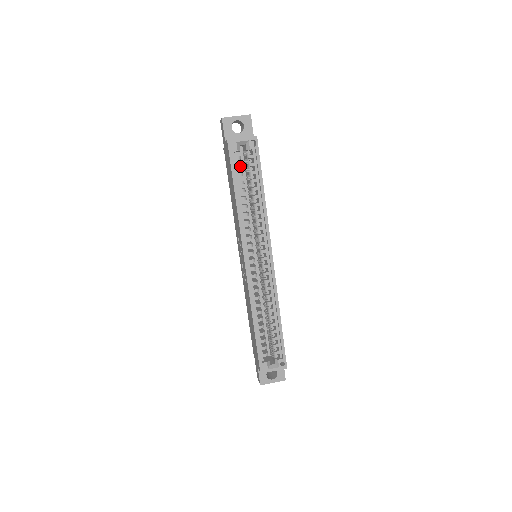
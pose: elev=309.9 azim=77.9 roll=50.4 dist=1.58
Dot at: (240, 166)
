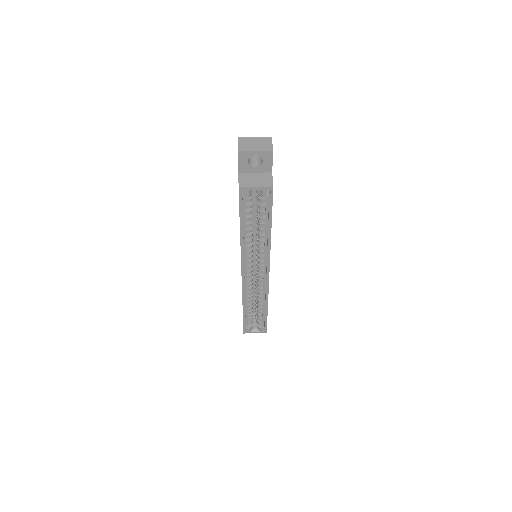
Dot at: (250, 207)
